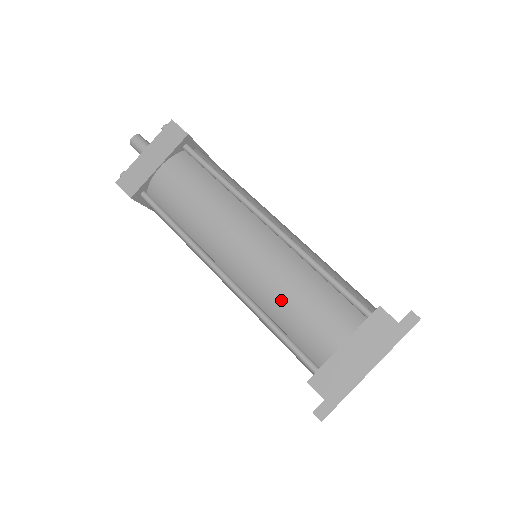
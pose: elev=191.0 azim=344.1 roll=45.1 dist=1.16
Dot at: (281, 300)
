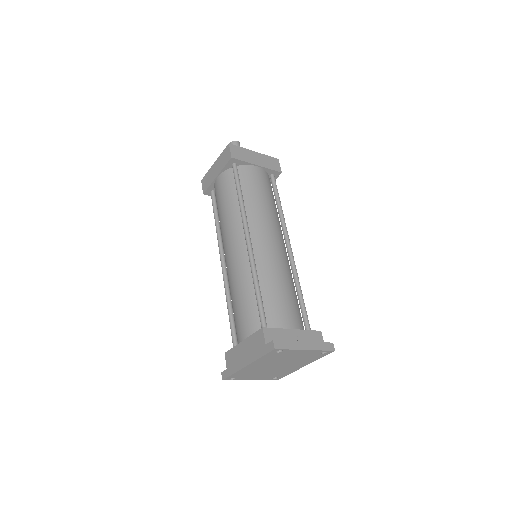
Dot at: (233, 296)
